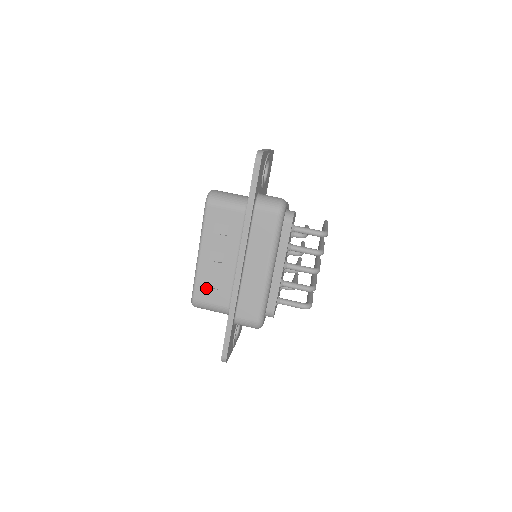
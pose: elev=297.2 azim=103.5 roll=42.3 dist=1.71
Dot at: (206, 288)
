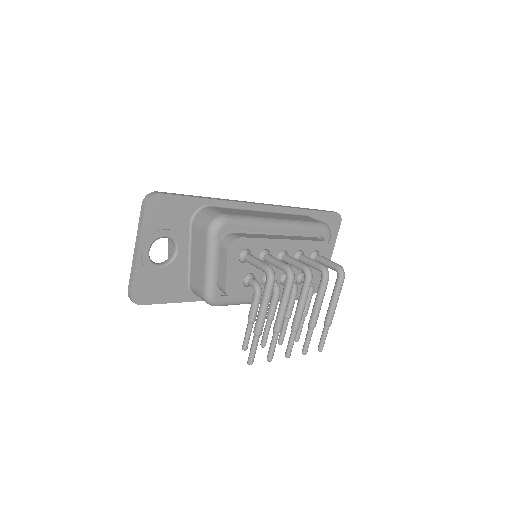
Dot at: occluded
